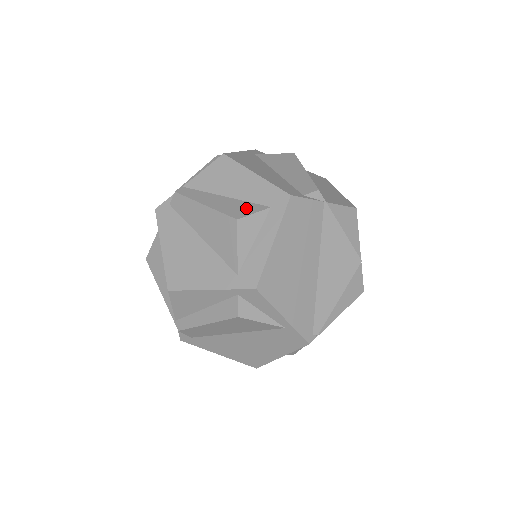
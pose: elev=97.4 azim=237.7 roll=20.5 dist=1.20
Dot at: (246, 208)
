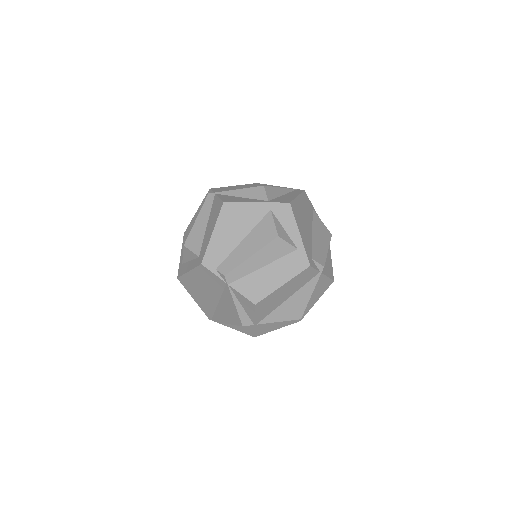
Dot at: (196, 244)
